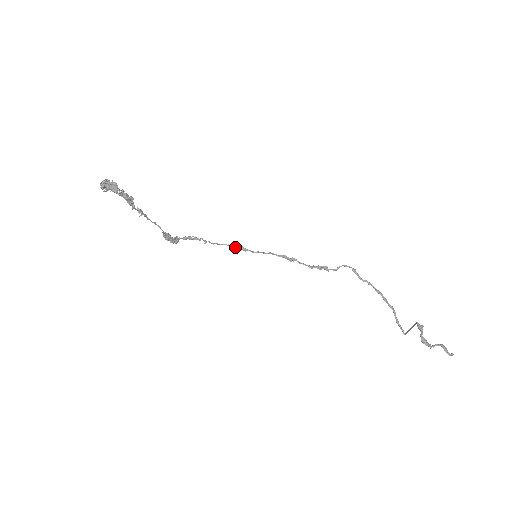
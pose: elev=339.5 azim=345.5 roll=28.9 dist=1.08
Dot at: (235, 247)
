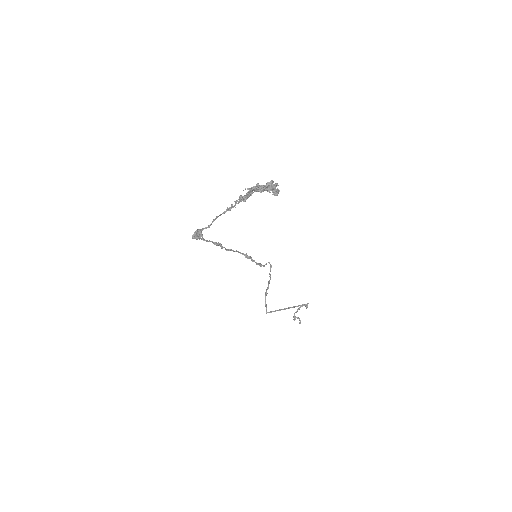
Dot at: (217, 244)
